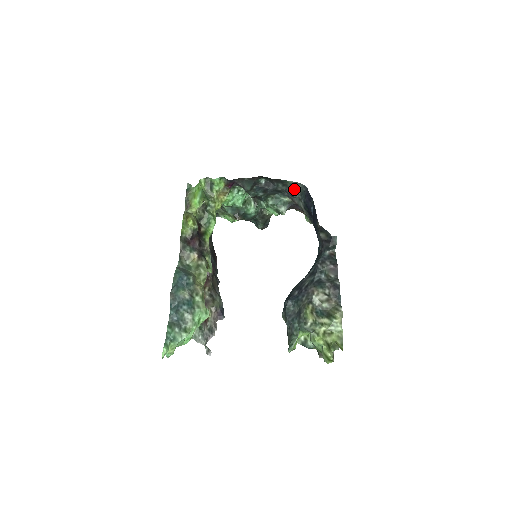
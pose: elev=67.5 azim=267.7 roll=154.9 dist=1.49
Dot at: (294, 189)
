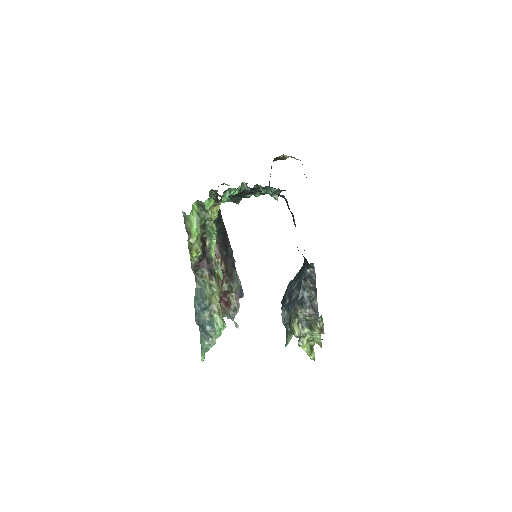
Dot at: (278, 194)
